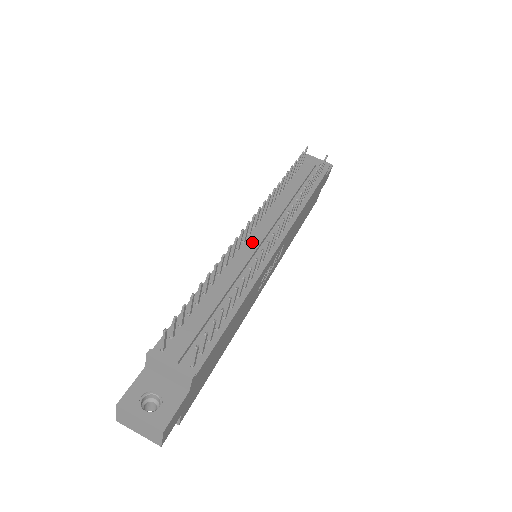
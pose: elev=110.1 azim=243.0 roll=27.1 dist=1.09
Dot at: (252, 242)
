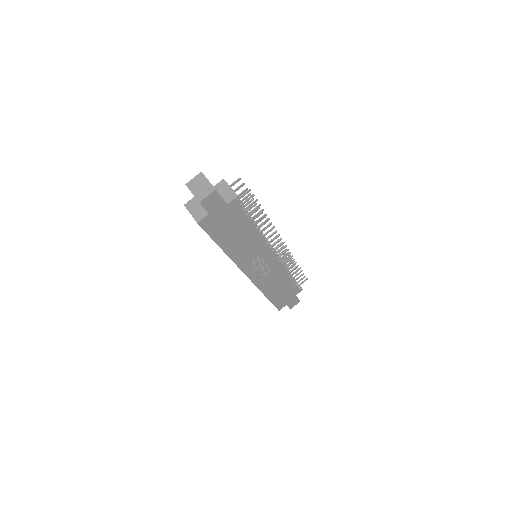
Dot at: occluded
